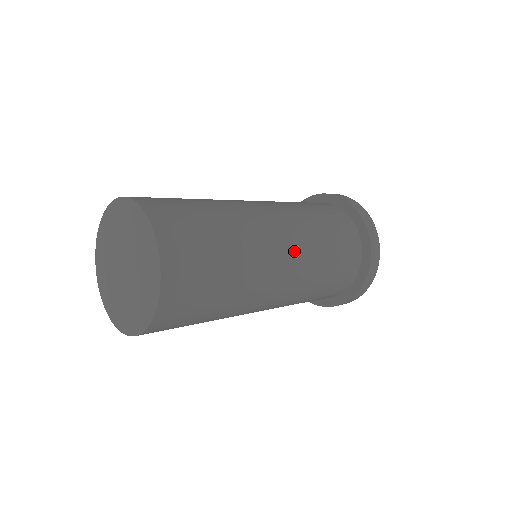
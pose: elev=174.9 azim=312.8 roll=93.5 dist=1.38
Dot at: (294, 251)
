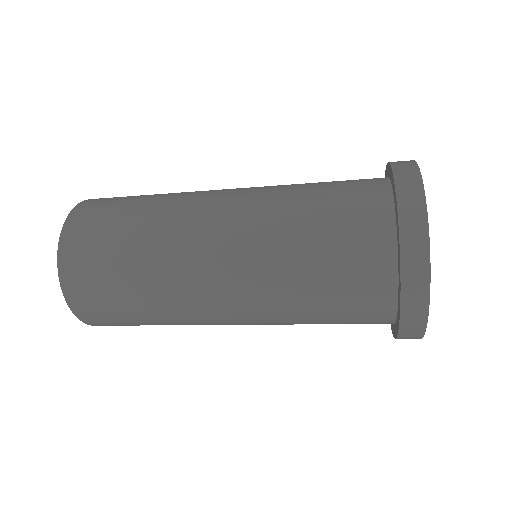
Dot at: (239, 291)
